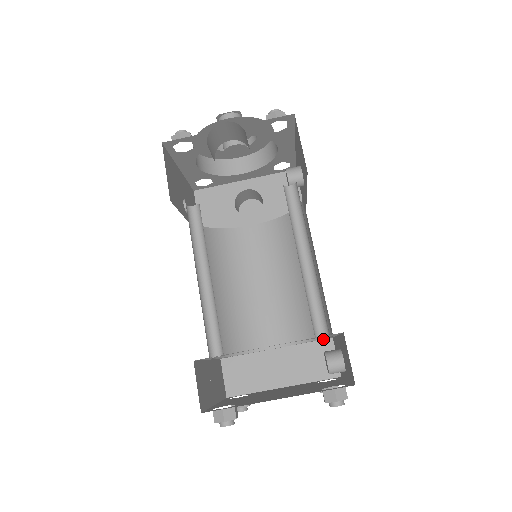
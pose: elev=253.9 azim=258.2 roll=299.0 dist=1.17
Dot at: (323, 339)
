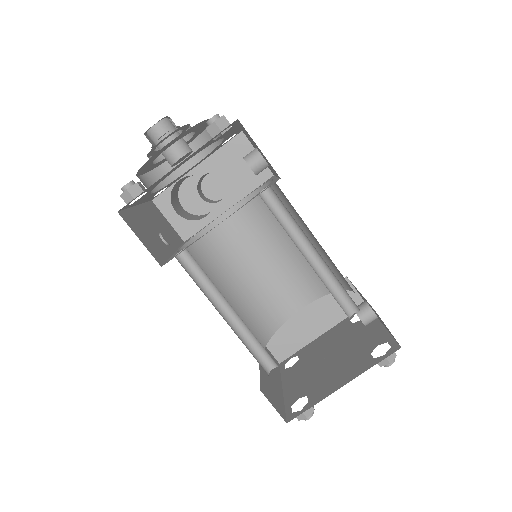
Dot at: occluded
